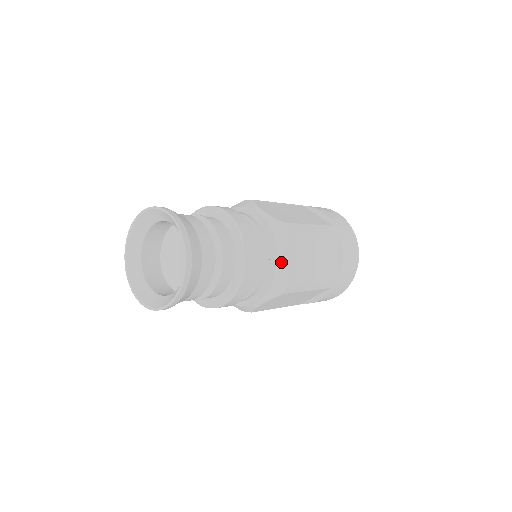
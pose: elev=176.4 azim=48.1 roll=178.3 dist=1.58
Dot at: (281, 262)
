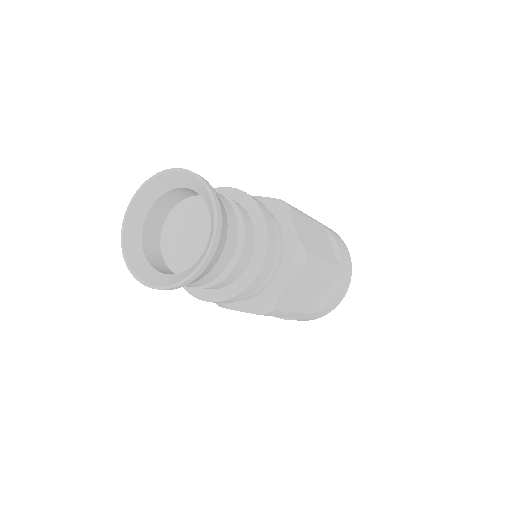
Dot at: (294, 231)
